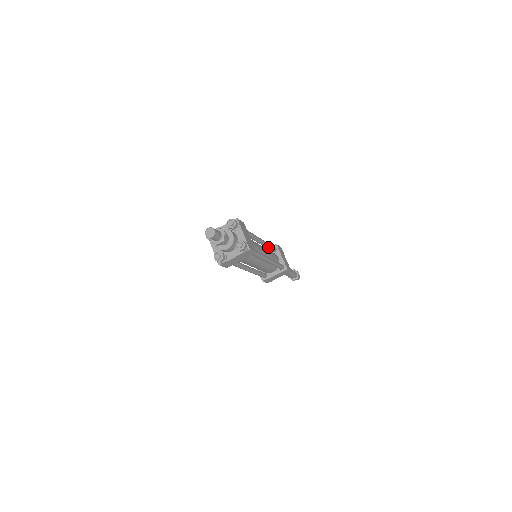
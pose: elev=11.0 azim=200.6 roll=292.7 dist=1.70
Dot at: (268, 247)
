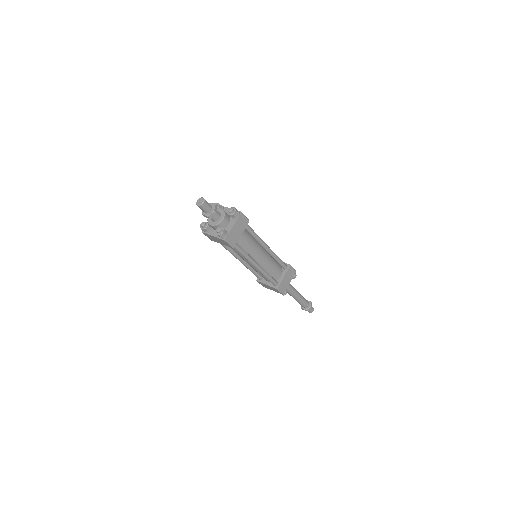
Dot at: (275, 259)
